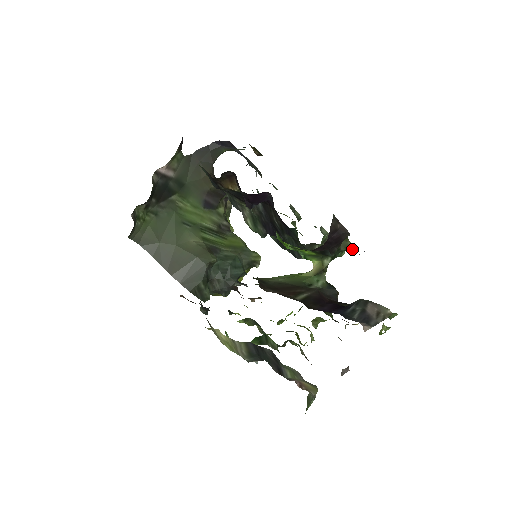
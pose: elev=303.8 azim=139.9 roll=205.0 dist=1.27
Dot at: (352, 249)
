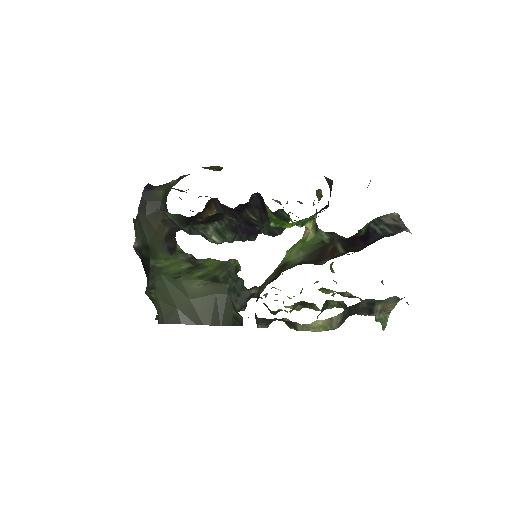
Dot at: (322, 195)
